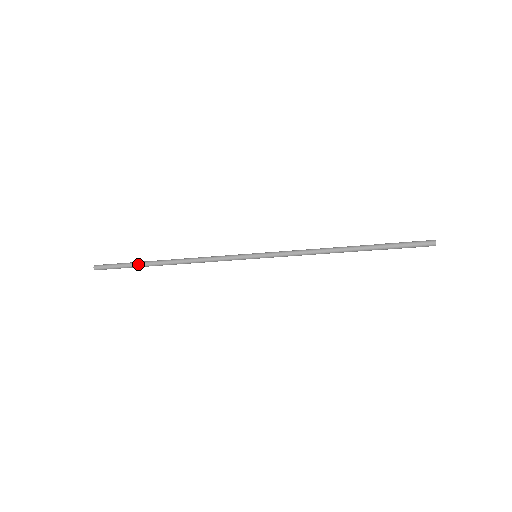
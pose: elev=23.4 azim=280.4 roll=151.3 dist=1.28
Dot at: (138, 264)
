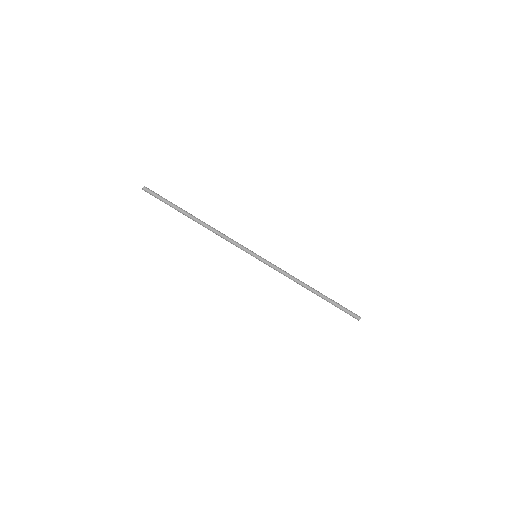
Dot at: occluded
